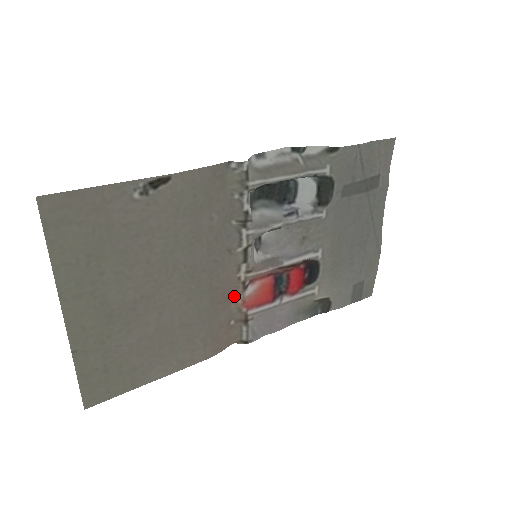
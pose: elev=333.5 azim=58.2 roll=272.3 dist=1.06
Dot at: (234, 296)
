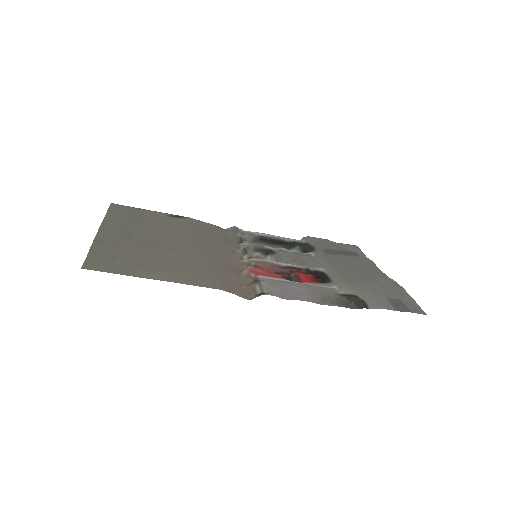
Dot at: (241, 271)
